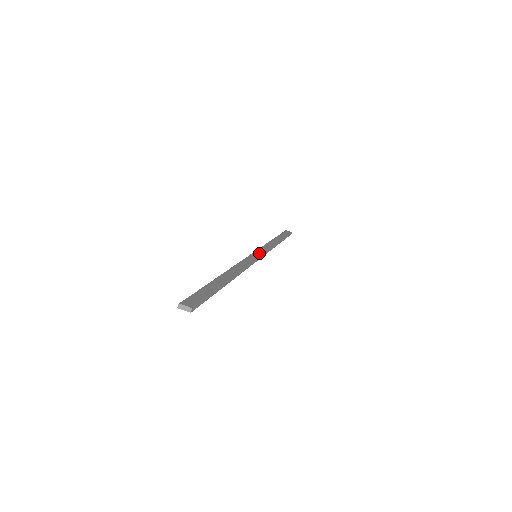
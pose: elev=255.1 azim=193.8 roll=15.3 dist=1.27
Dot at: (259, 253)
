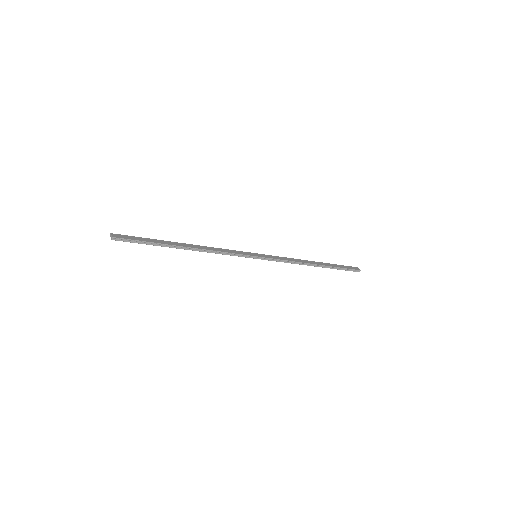
Dot at: (262, 256)
